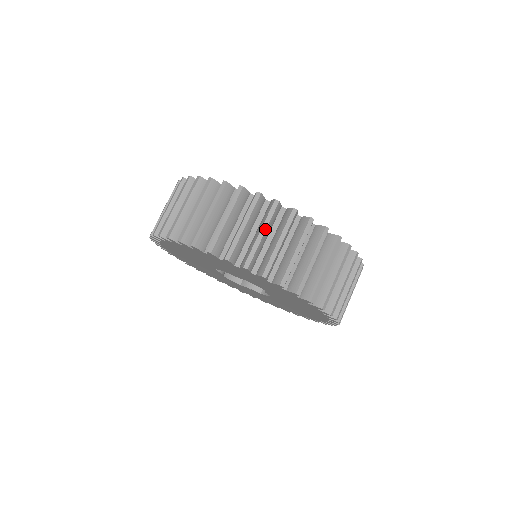
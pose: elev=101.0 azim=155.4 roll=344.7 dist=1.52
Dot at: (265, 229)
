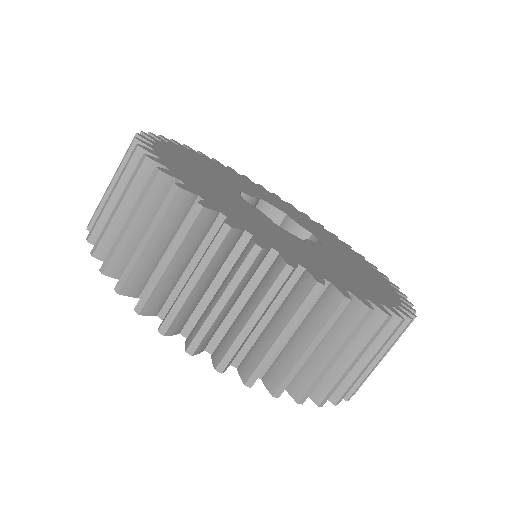
Dot at: (200, 274)
